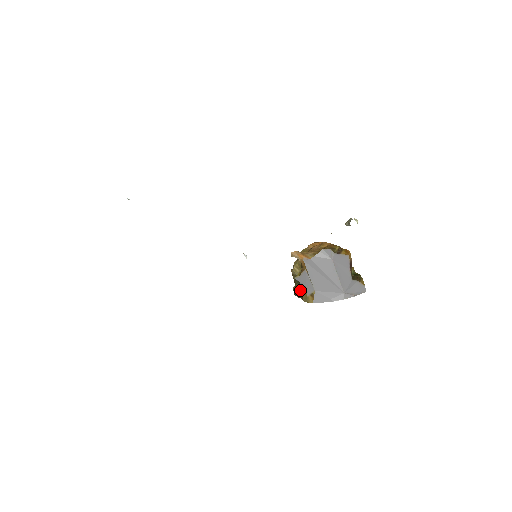
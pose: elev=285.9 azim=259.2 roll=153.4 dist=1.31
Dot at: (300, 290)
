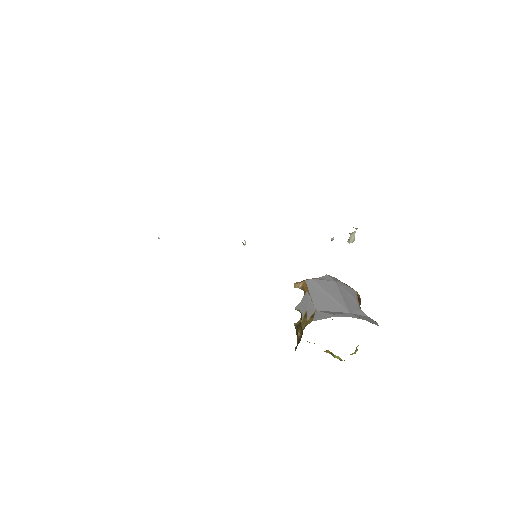
Dot at: (301, 325)
